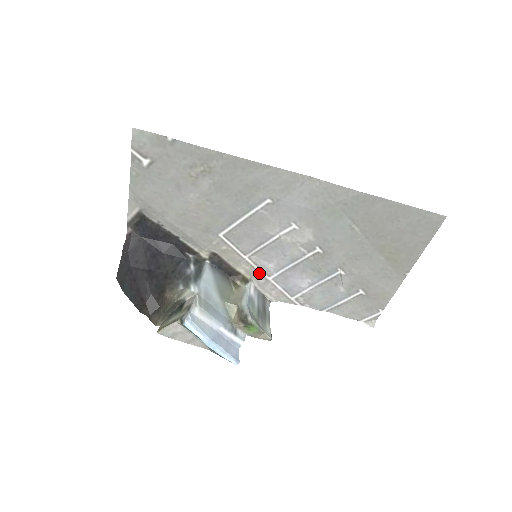
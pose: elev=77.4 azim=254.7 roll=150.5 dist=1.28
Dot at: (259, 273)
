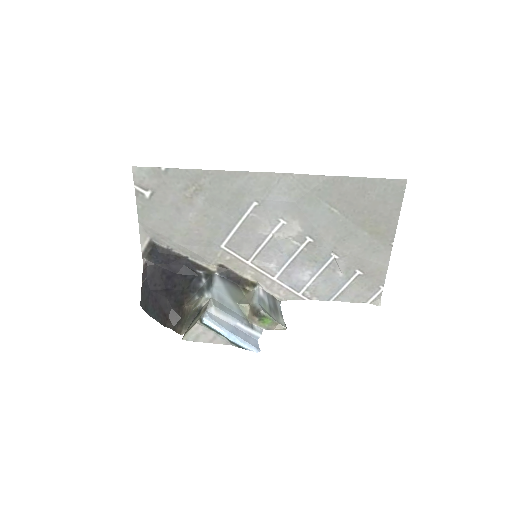
Dot at: (264, 276)
